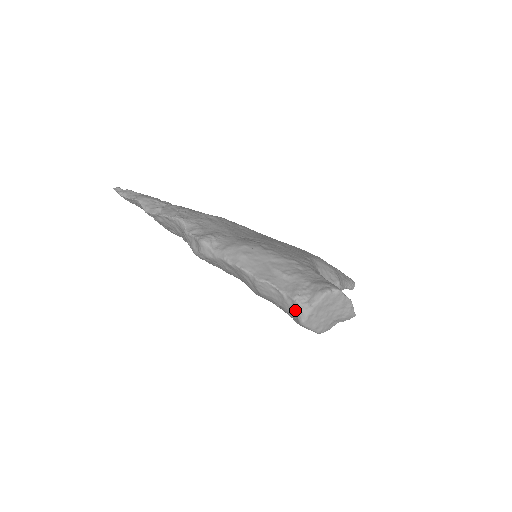
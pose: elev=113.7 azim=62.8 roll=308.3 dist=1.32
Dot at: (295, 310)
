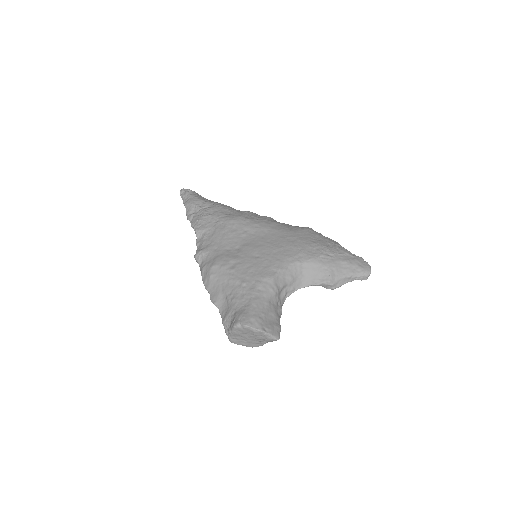
Dot at: occluded
